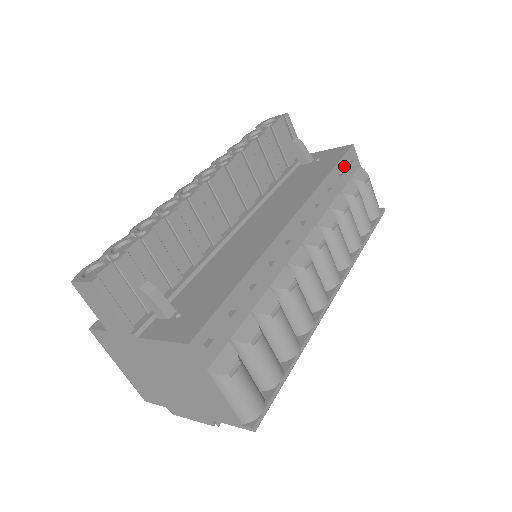
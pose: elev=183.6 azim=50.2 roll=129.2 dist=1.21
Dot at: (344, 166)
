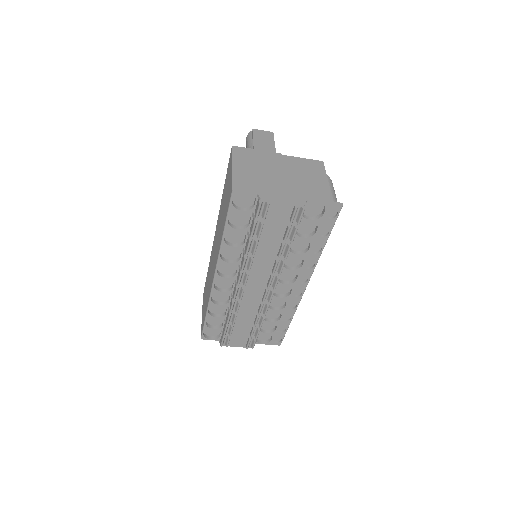
Dot at: occluded
